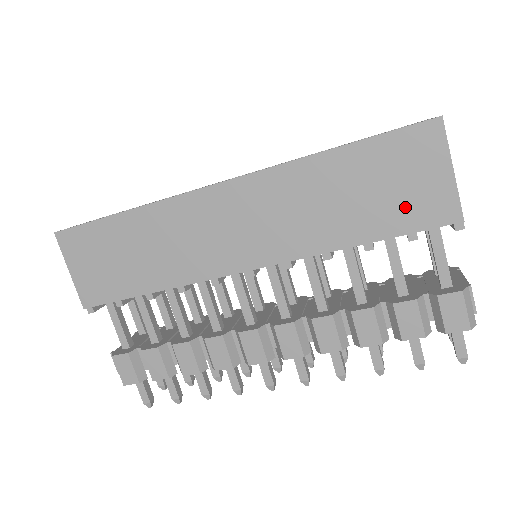
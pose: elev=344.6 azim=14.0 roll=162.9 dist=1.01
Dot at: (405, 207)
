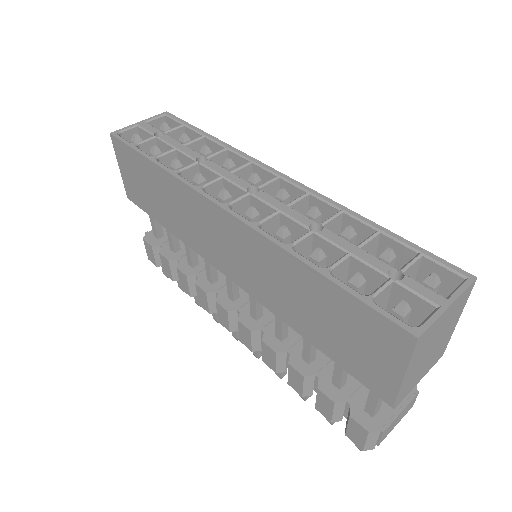
Dot at: (352, 356)
